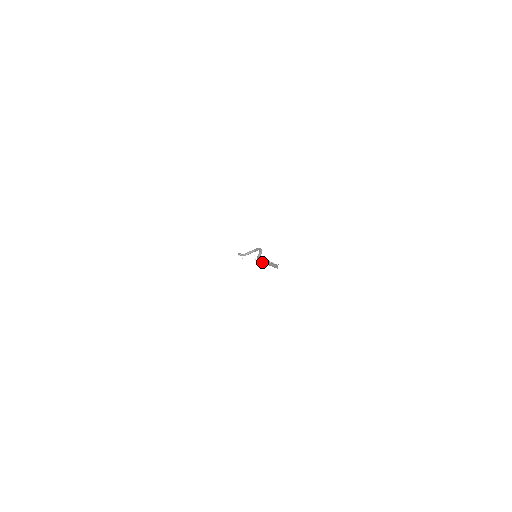
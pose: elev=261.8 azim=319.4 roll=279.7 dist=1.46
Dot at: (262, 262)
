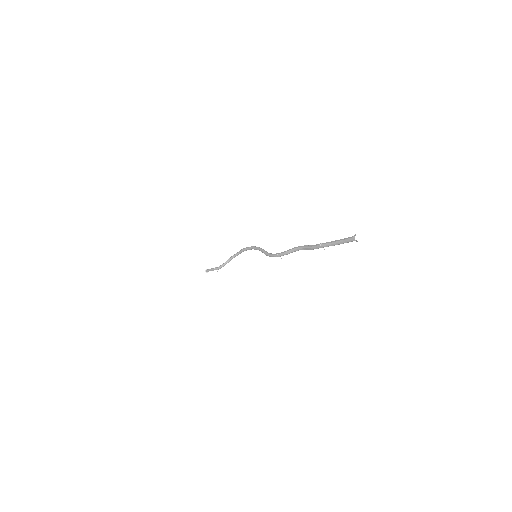
Dot at: occluded
